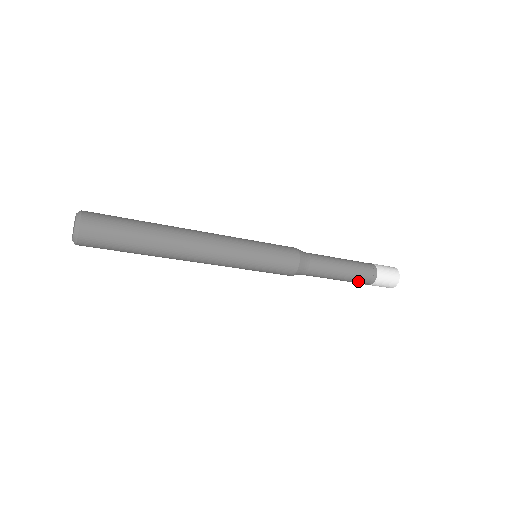
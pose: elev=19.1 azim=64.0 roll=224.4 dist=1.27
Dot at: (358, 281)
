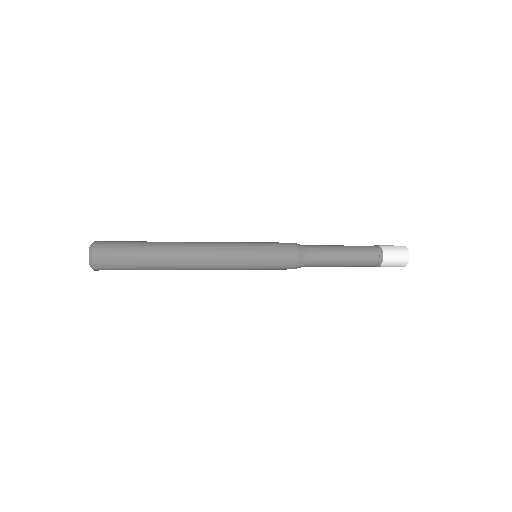
Dot at: occluded
